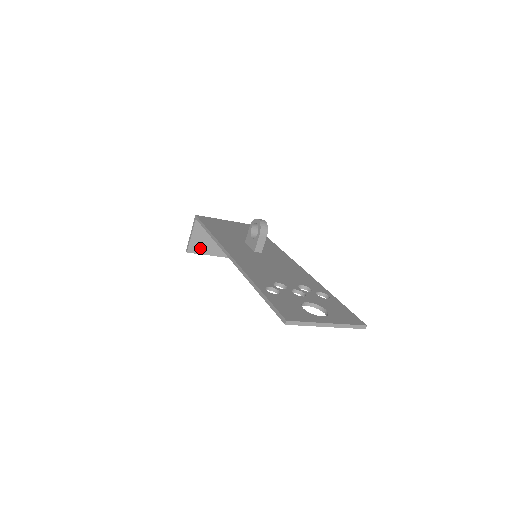
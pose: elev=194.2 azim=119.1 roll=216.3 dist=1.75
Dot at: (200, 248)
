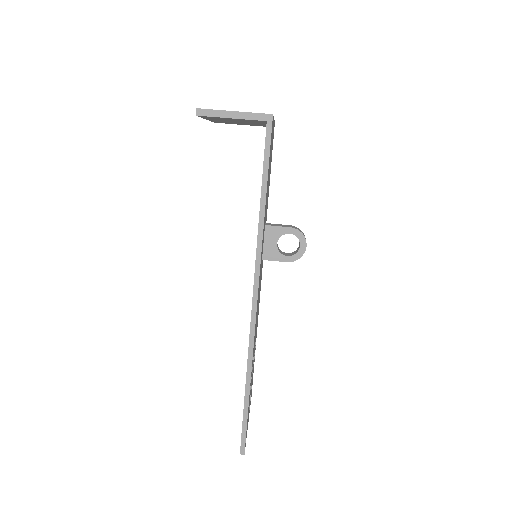
Dot at: occluded
